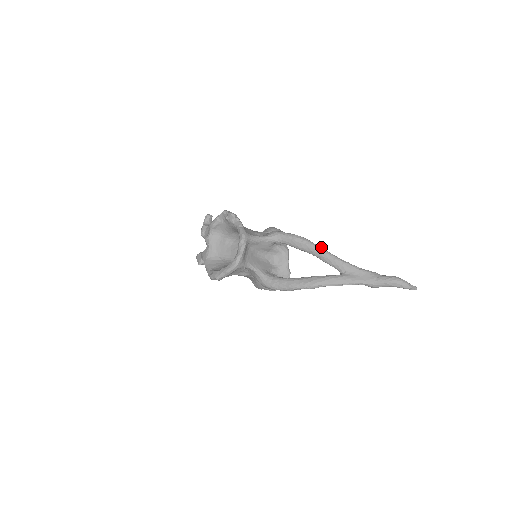
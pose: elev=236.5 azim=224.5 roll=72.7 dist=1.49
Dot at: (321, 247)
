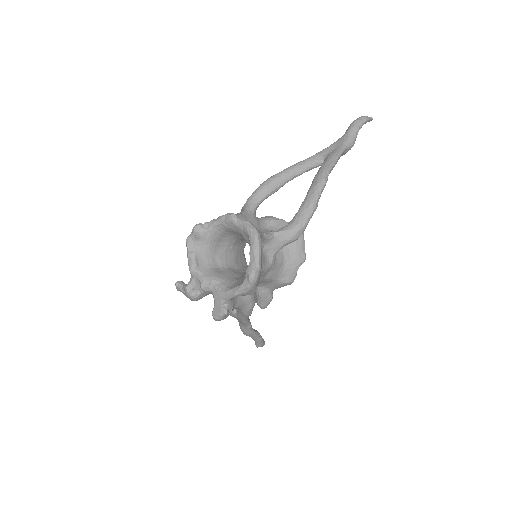
Dot at: (287, 168)
